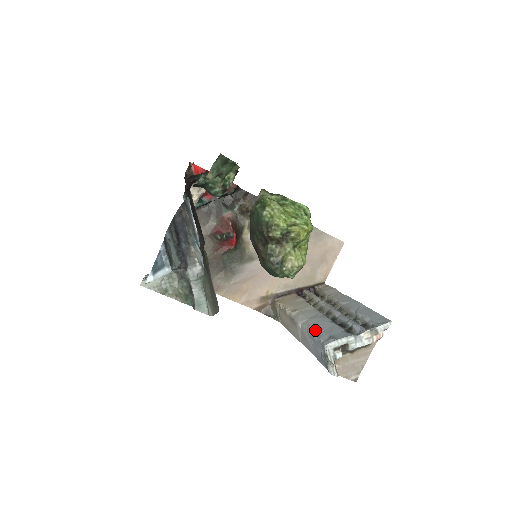
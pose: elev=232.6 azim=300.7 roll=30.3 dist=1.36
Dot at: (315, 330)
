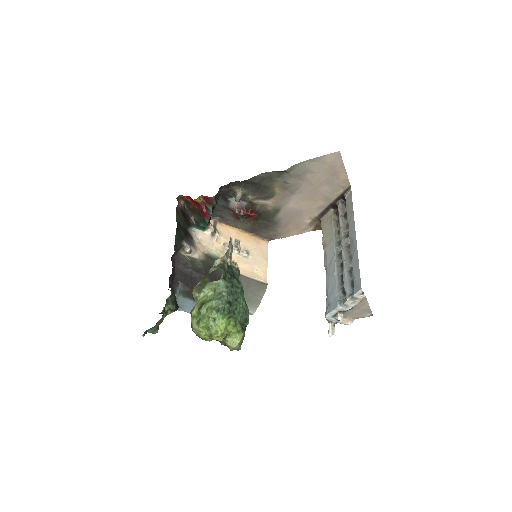
Dot at: (326, 289)
